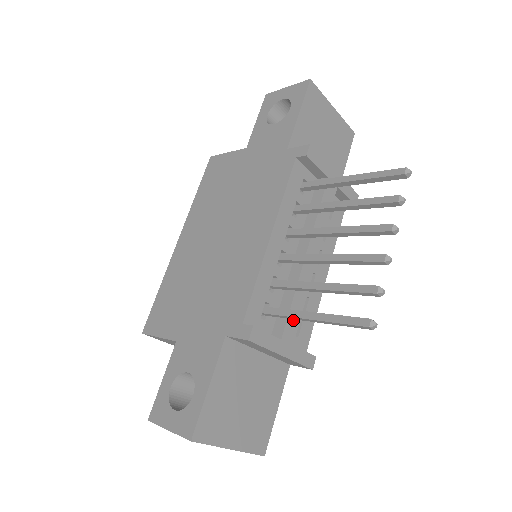
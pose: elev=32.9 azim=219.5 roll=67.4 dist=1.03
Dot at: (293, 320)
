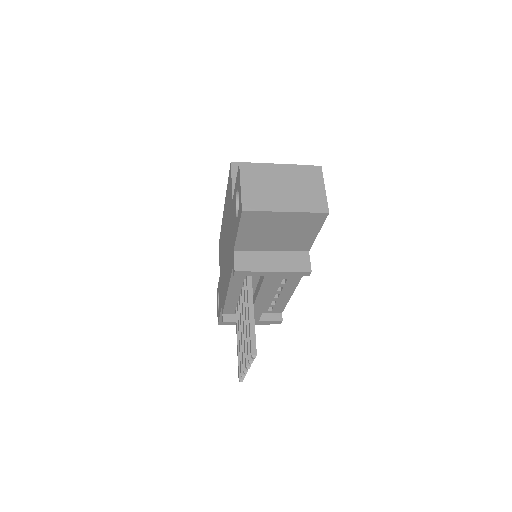
Dot at: (255, 317)
